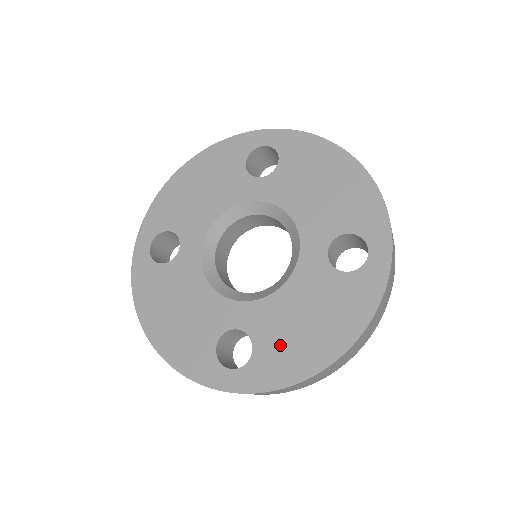
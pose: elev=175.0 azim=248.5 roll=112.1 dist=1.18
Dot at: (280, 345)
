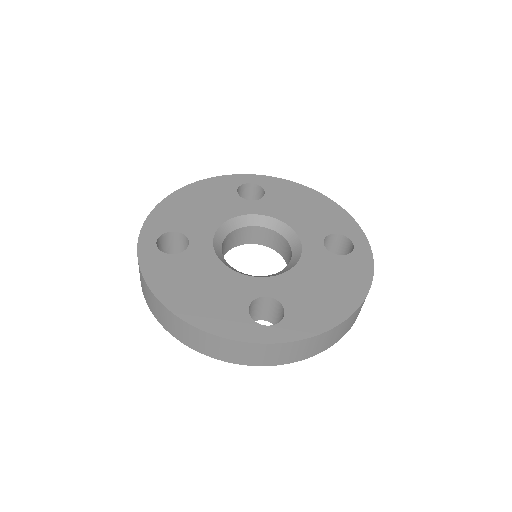
Dot at: (308, 304)
